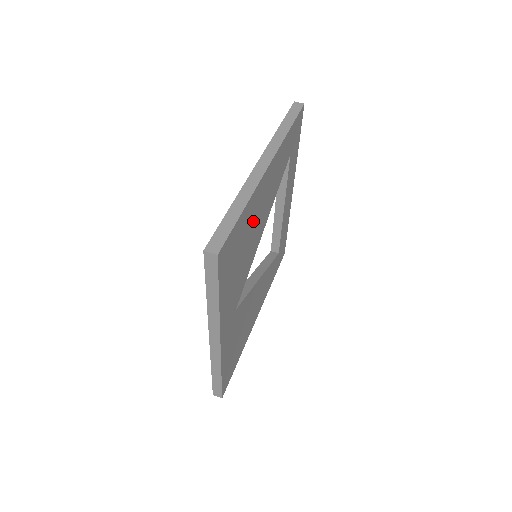
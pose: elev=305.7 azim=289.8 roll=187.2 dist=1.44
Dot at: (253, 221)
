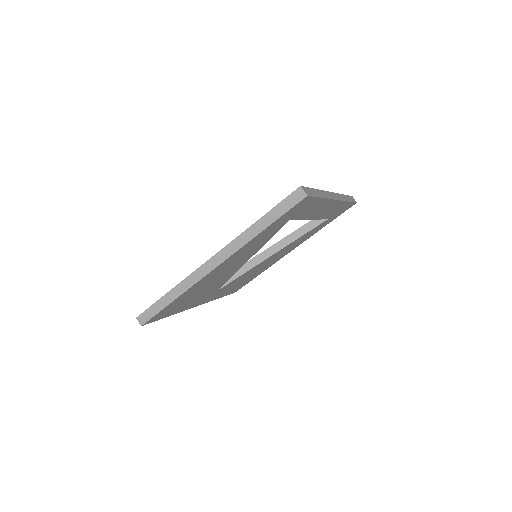
Dot at: (208, 282)
